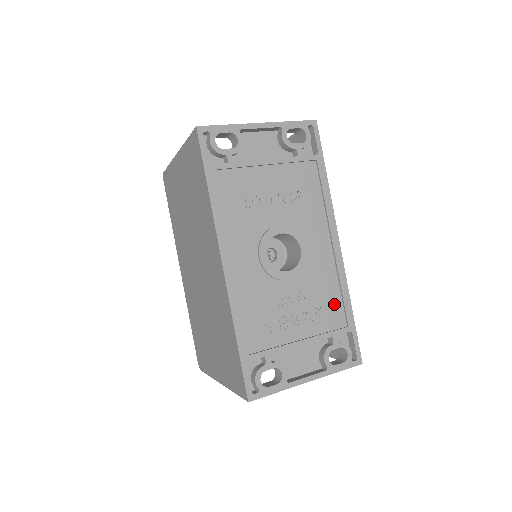
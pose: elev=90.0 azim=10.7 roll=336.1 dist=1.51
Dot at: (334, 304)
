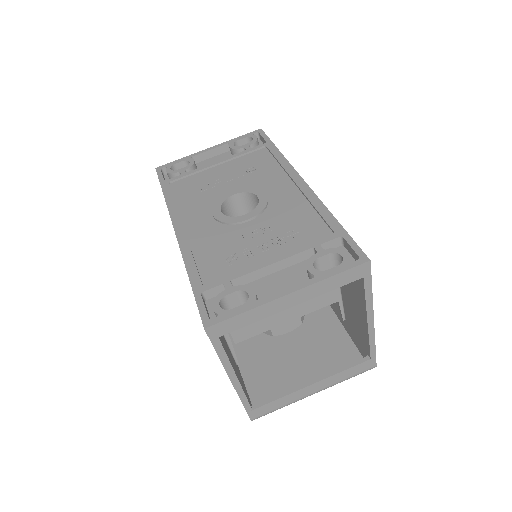
Dot at: (311, 223)
